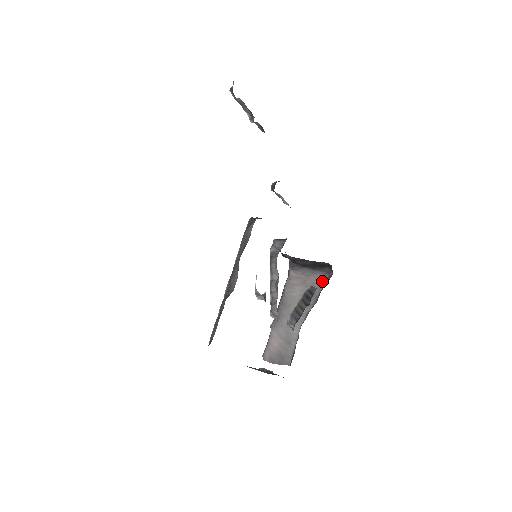
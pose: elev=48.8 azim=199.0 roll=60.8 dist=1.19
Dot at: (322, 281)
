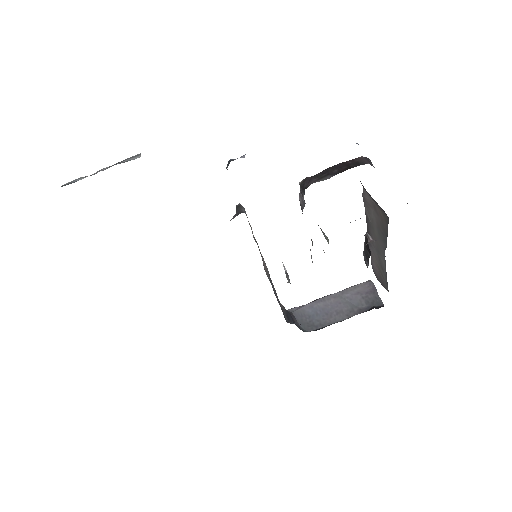
Dot at: (385, 219)
